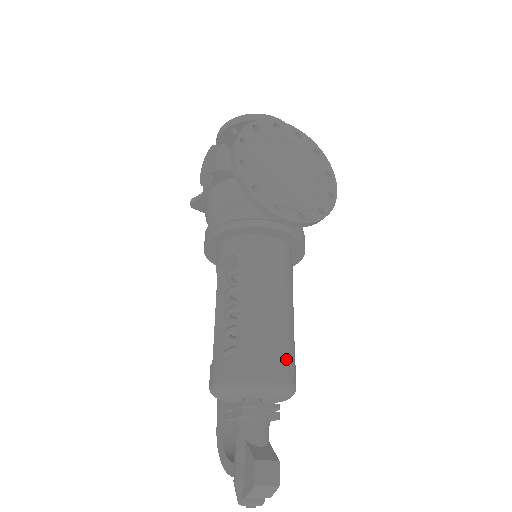
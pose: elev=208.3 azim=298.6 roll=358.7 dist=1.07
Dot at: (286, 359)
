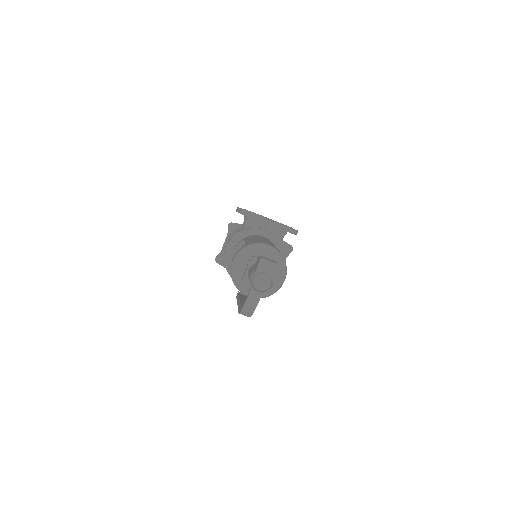
Dot at: occluded
